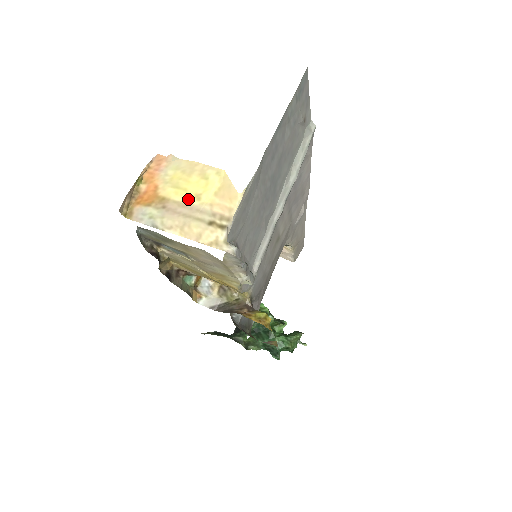
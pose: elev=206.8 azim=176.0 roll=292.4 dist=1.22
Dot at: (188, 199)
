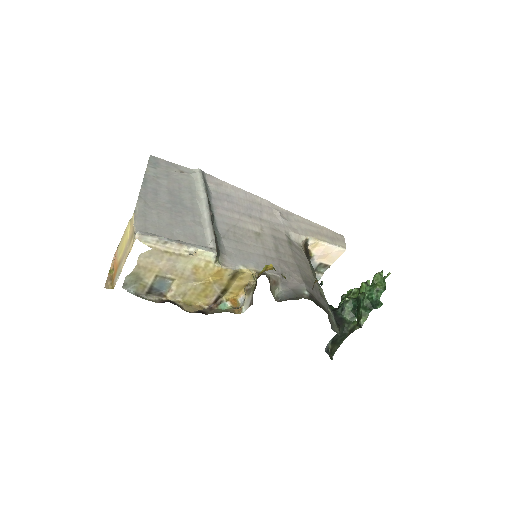
Dot at: (124, 248)
